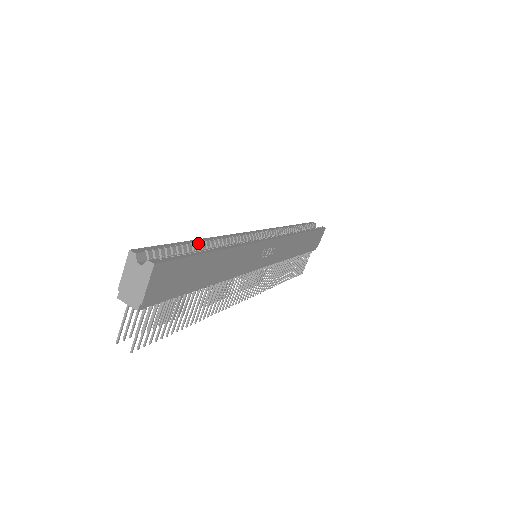
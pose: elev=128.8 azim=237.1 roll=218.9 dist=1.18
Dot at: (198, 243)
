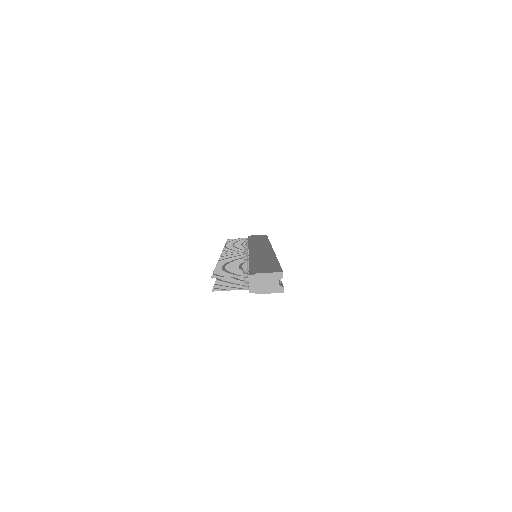
Dot at: occluded
